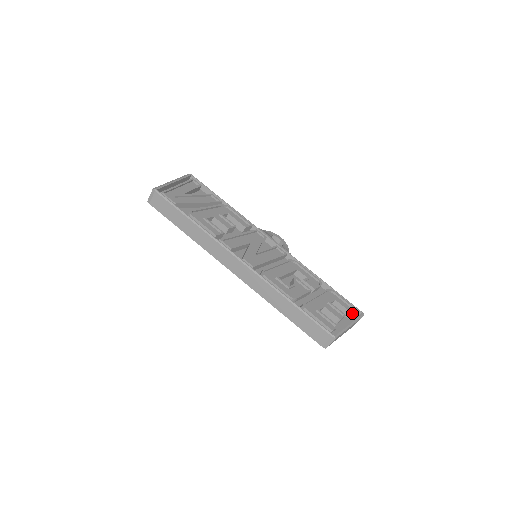
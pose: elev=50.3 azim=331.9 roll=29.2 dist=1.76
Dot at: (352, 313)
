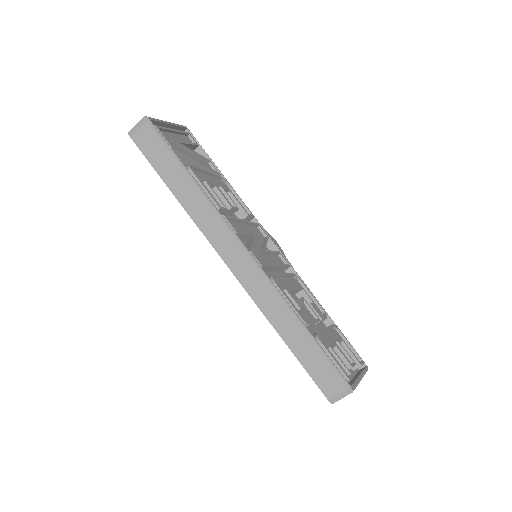
Dot at: (360, 363)
